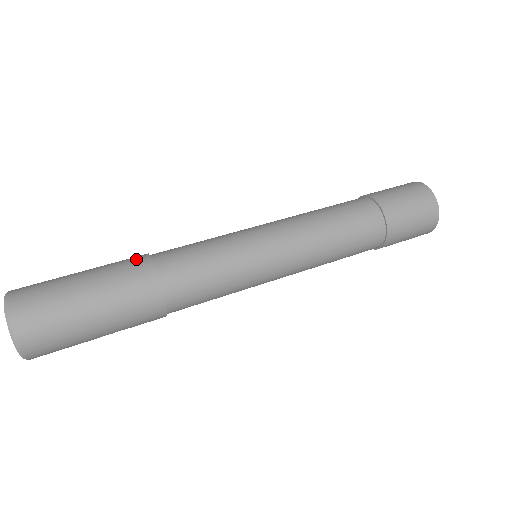
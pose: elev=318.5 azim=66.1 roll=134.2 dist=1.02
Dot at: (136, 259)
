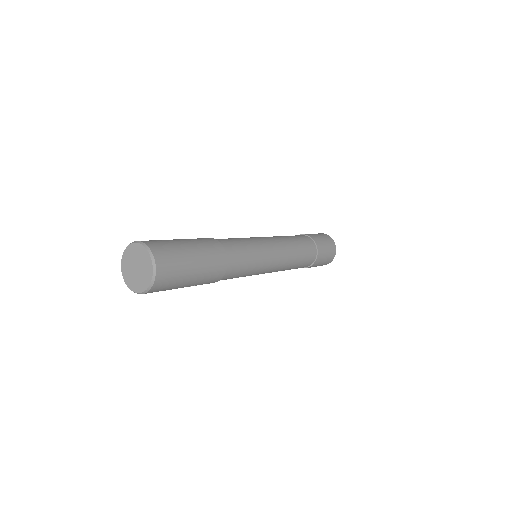
Dot at: (208, 239)
